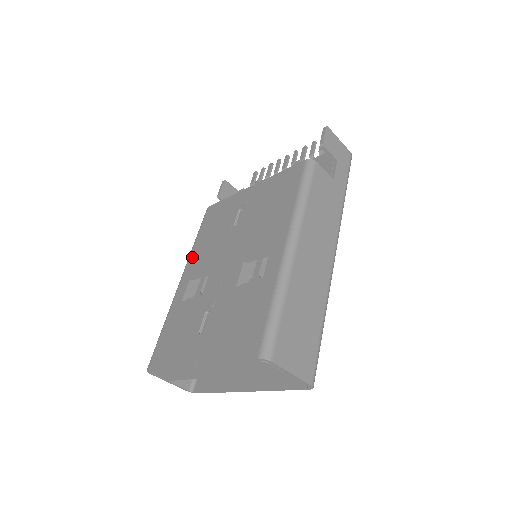
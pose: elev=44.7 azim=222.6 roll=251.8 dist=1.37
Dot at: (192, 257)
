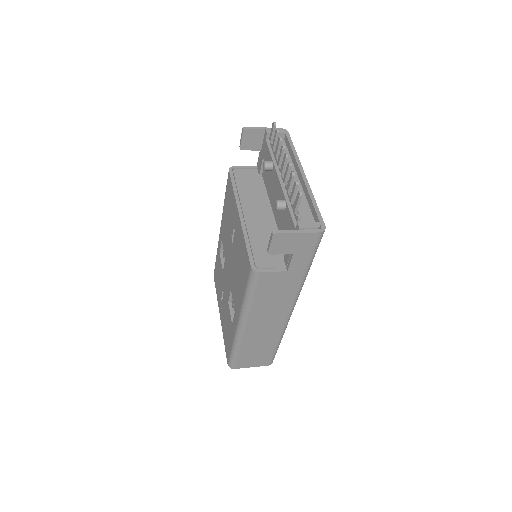
Dot at: (222, 218)
